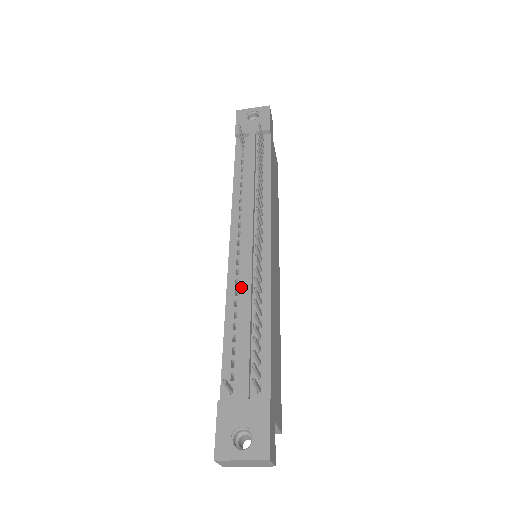
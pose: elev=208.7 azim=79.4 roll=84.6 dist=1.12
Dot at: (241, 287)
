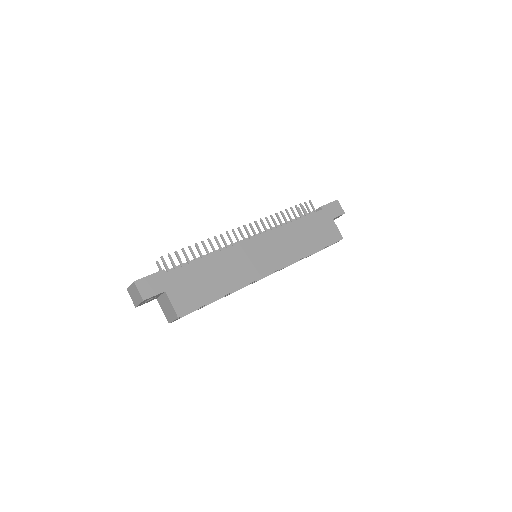
Dot at: occluded
